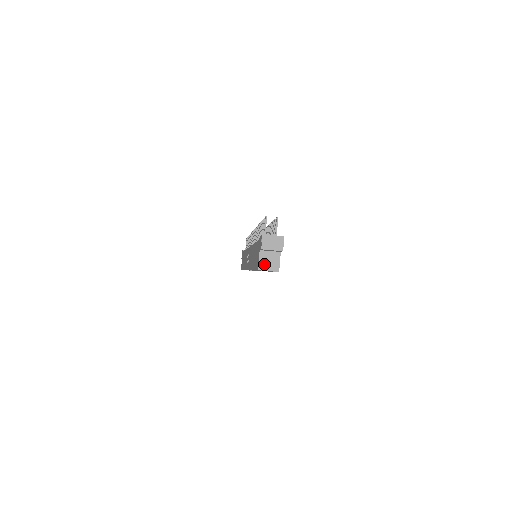
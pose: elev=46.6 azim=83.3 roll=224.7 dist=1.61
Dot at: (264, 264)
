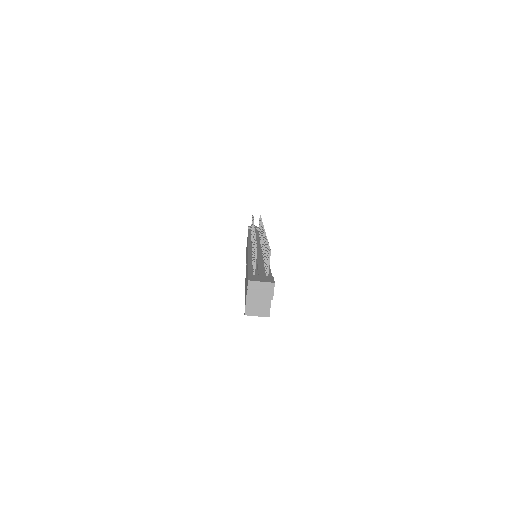
Dot at: (252, 308)
